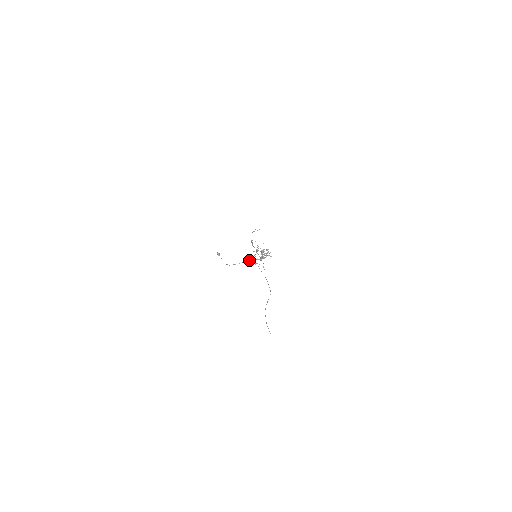
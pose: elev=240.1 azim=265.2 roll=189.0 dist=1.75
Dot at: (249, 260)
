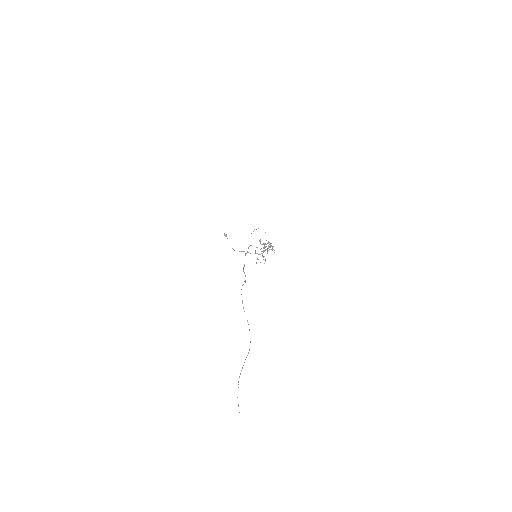
Dot at: occluded
